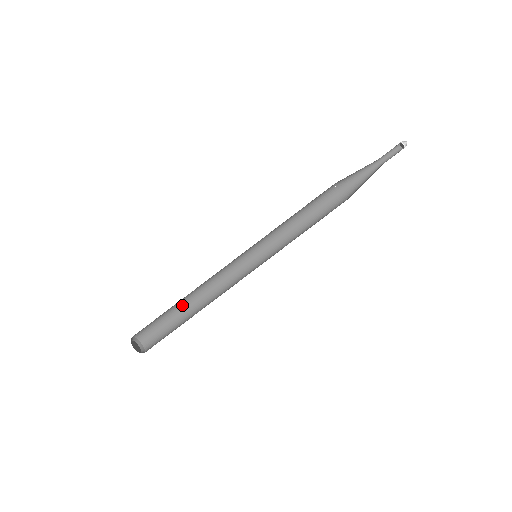
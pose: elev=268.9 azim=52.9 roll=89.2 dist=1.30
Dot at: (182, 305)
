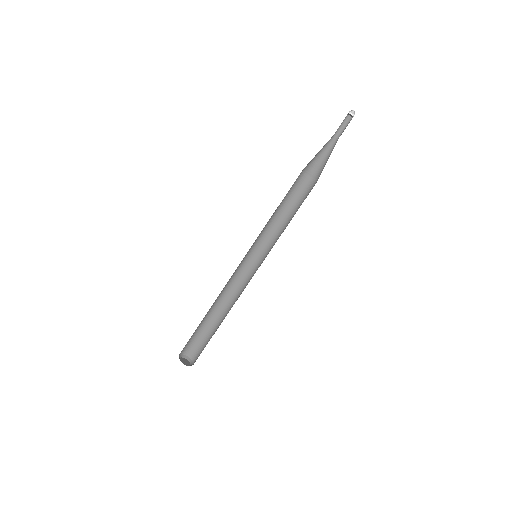
Dot at: (213, 317)
